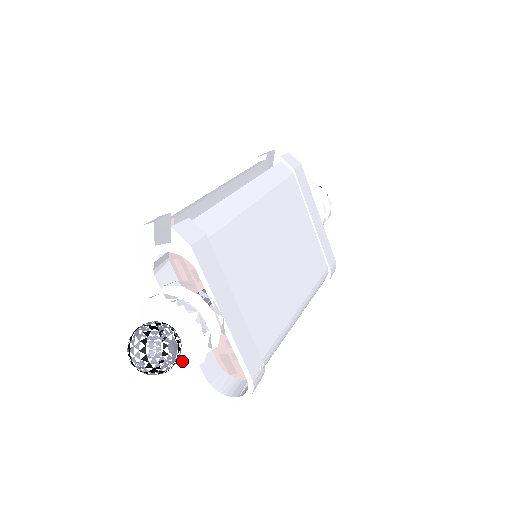
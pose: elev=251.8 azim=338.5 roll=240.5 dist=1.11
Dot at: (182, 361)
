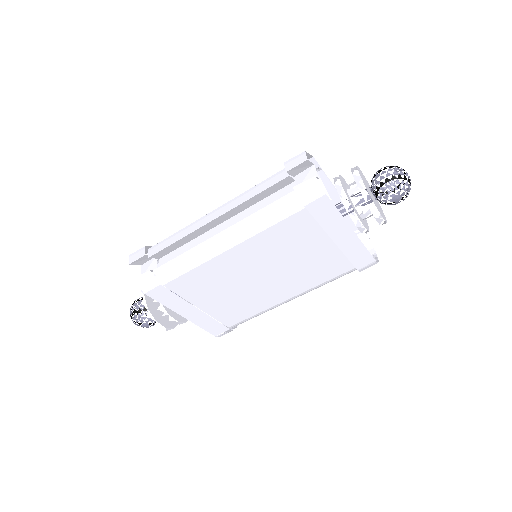
Dot at: occluded
